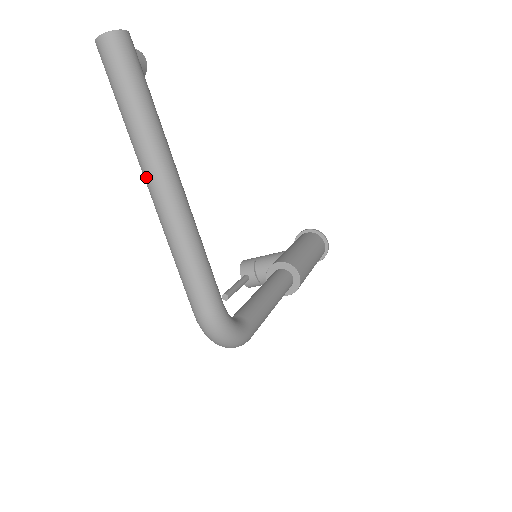
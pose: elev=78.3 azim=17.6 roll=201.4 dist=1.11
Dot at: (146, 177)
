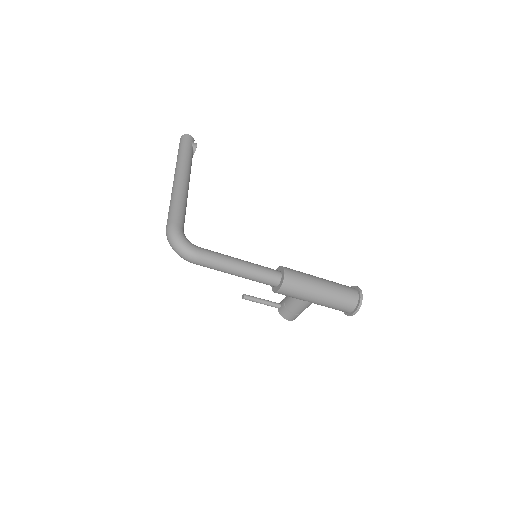
Dot at: occluded
